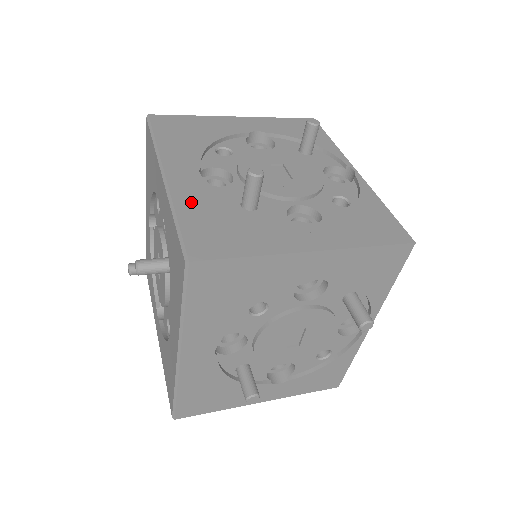
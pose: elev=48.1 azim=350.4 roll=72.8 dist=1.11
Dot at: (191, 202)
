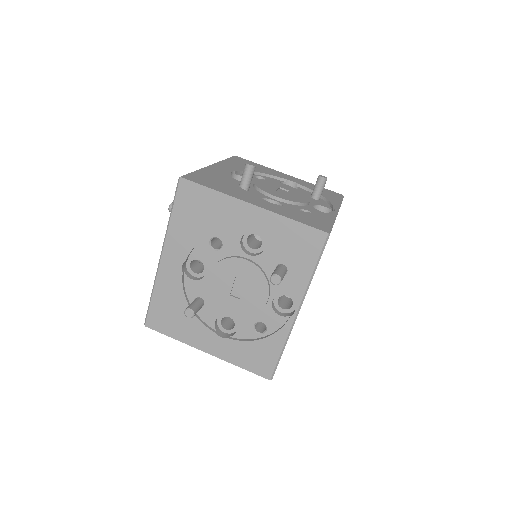
Dot at: (211, 172)
